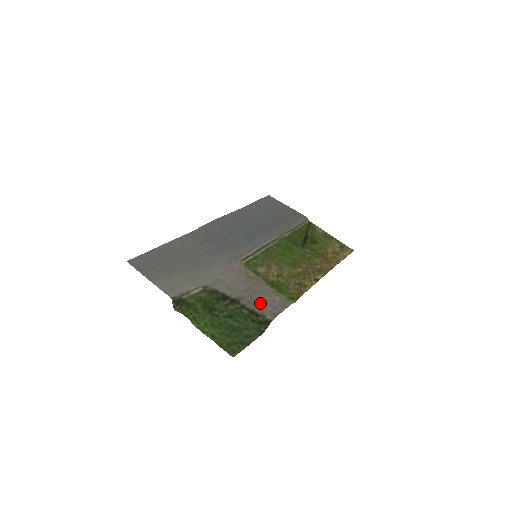
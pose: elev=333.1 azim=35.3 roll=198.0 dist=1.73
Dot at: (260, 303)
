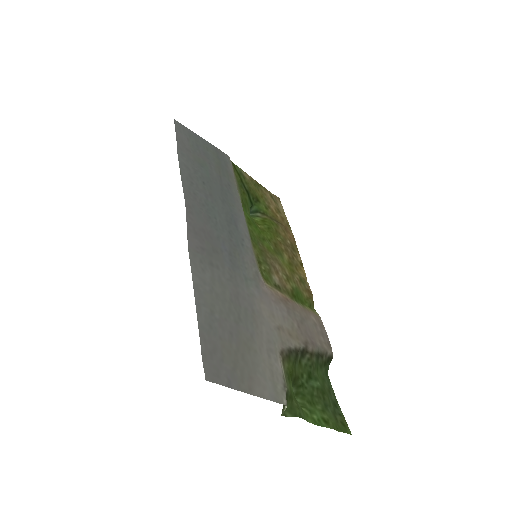
Dot at: (315, 337)
